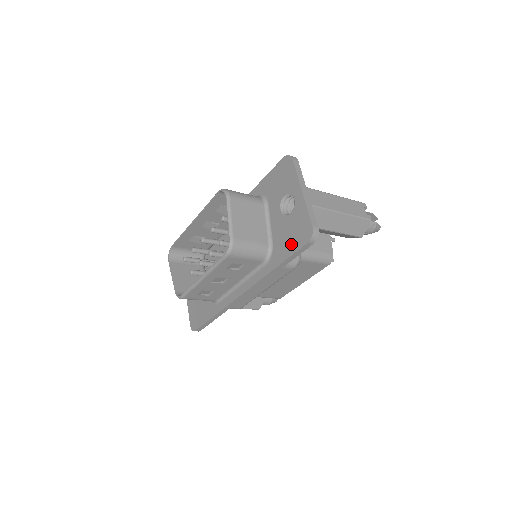
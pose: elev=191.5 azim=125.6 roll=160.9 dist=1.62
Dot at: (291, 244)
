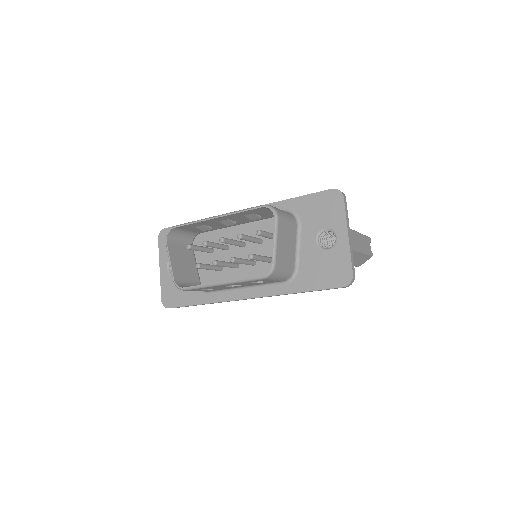
Dot at: (322, 279)
